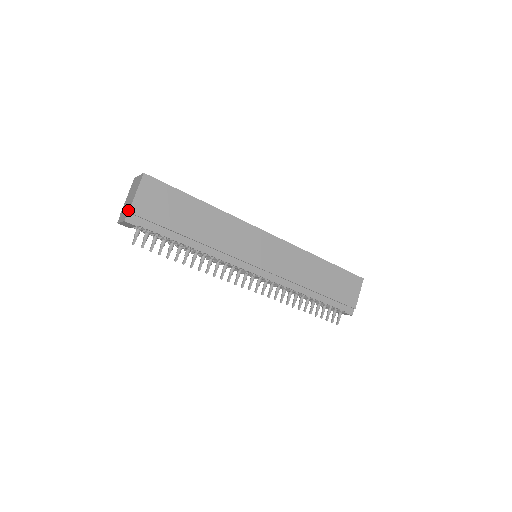
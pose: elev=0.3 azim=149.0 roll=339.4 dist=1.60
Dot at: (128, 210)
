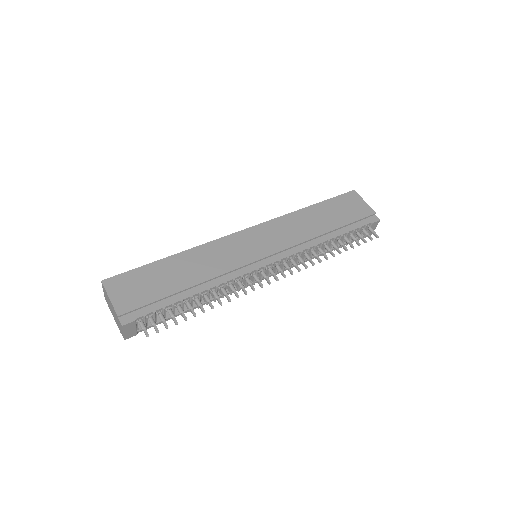
Dot at: (116, 316)
